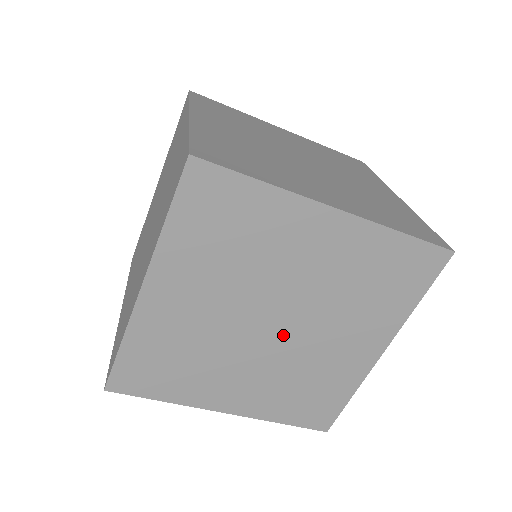
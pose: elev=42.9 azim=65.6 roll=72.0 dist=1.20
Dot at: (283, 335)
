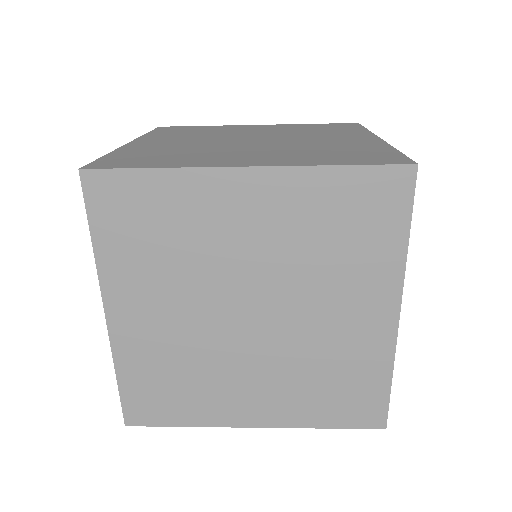
Dot at: (268, 324)
